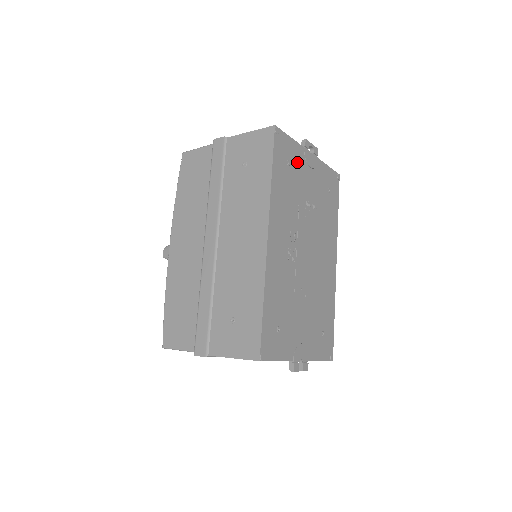
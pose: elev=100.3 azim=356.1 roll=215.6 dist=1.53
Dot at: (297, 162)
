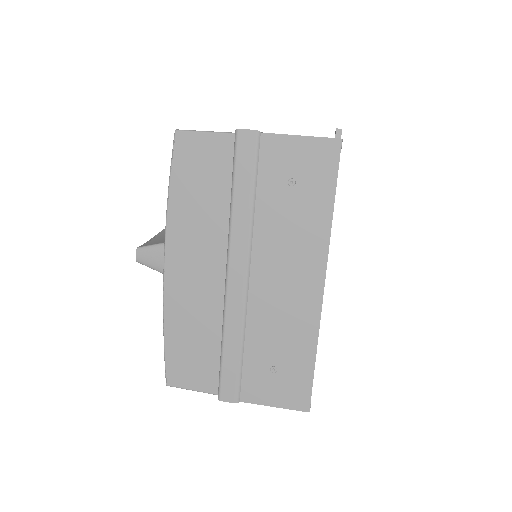
Dot at: occluded
